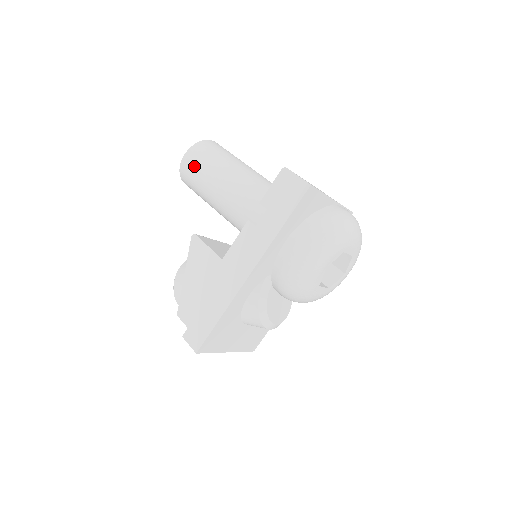
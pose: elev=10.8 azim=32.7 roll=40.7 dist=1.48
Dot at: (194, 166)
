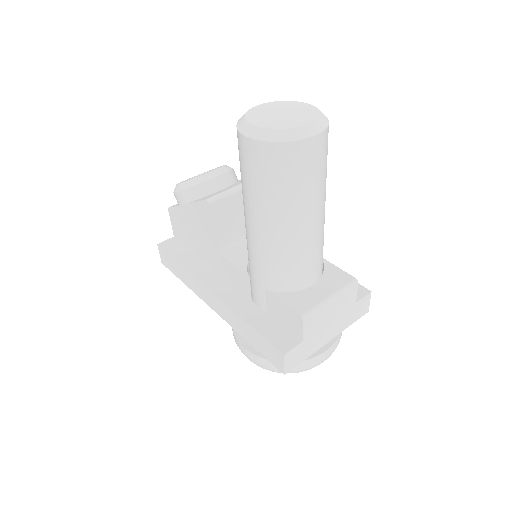
Dot at: (246, 168)
